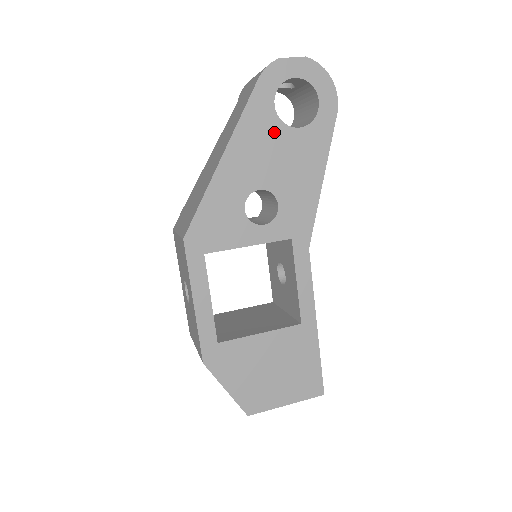
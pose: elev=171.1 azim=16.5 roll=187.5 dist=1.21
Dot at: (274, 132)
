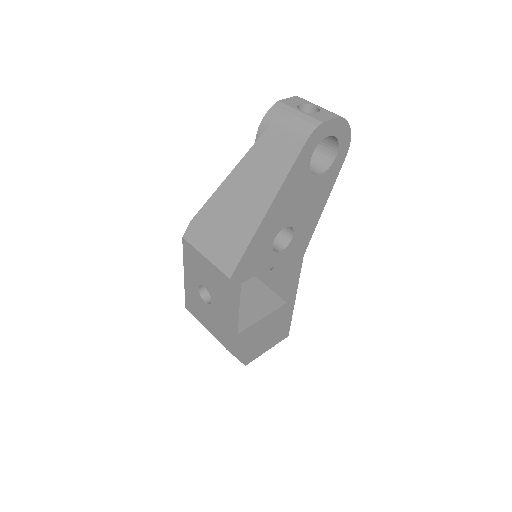
Dot at: (304, 182)
